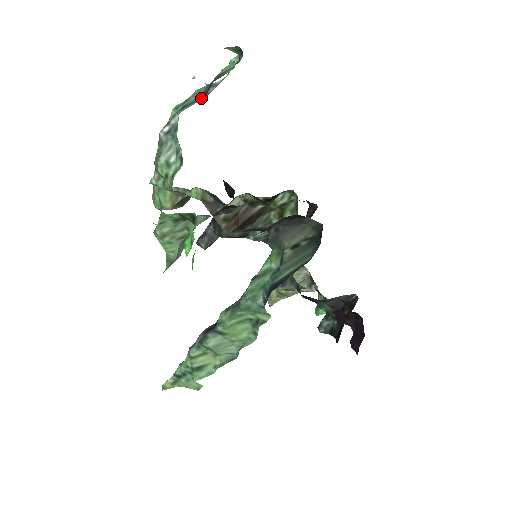
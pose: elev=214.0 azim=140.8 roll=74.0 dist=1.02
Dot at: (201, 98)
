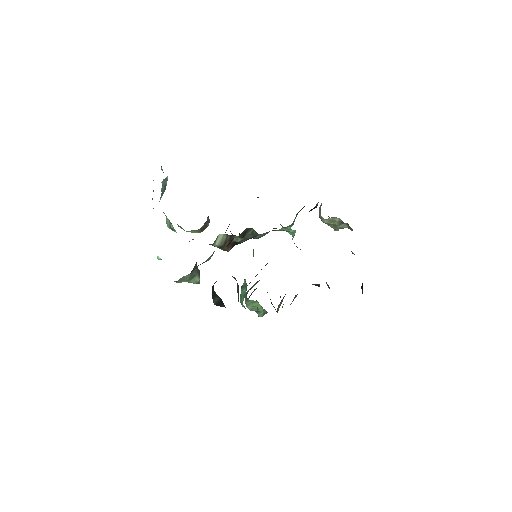
Dot at: (164, 190)
